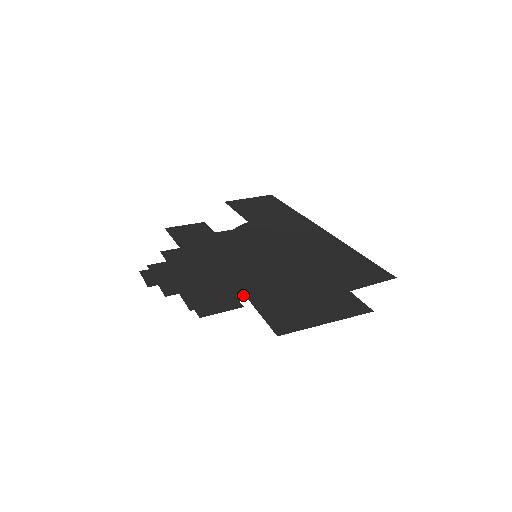
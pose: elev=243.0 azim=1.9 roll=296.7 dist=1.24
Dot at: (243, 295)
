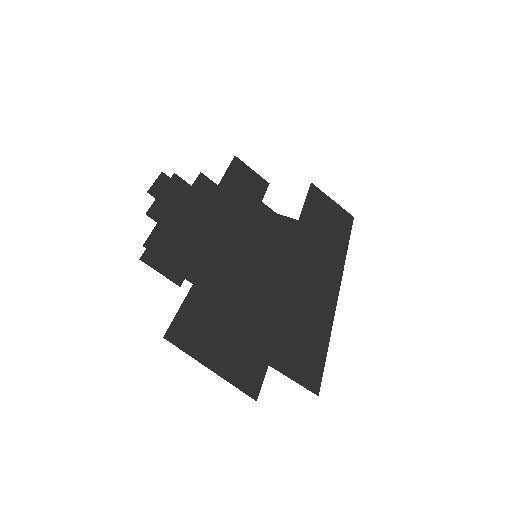
Dot at: (195, 277)
